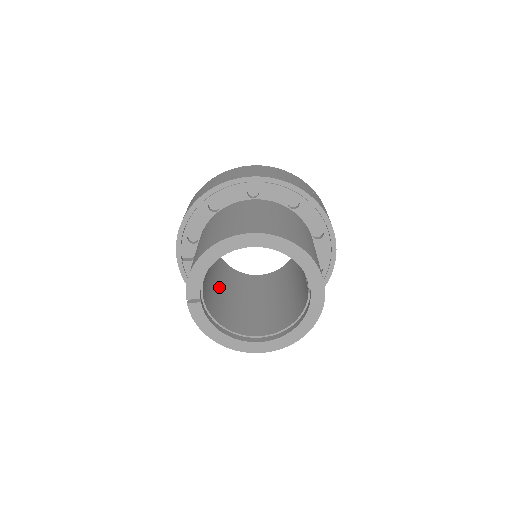
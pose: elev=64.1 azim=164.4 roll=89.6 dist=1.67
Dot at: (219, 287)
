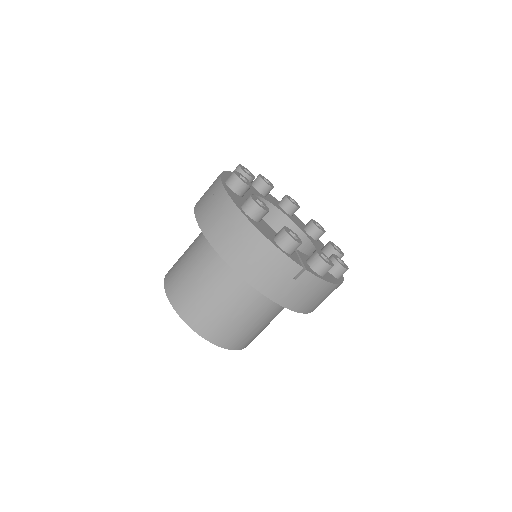
Dot at: occluded
